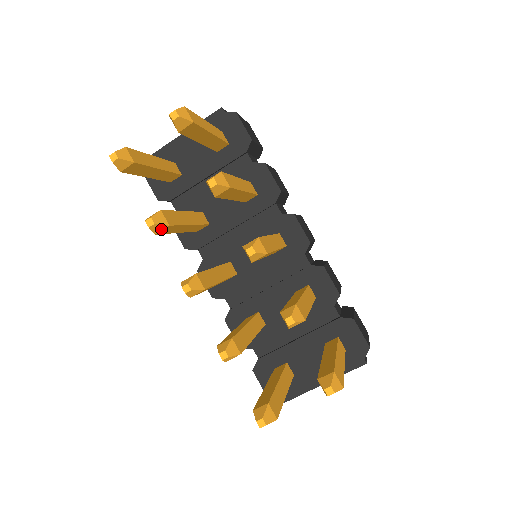
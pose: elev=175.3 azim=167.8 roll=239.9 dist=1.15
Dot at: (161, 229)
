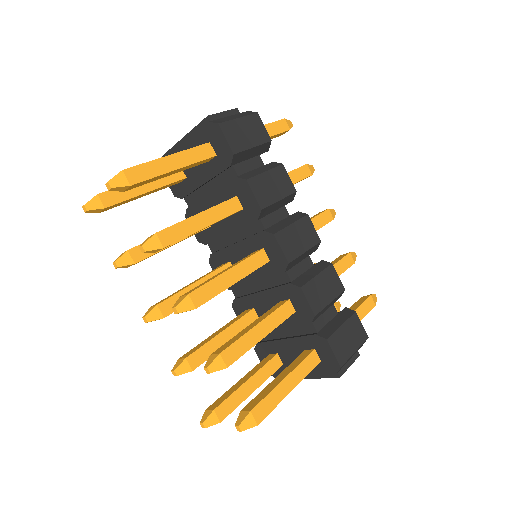
Dot at: (130, 265)
